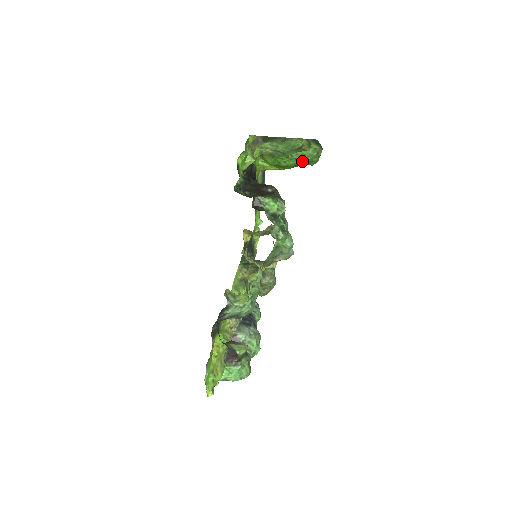
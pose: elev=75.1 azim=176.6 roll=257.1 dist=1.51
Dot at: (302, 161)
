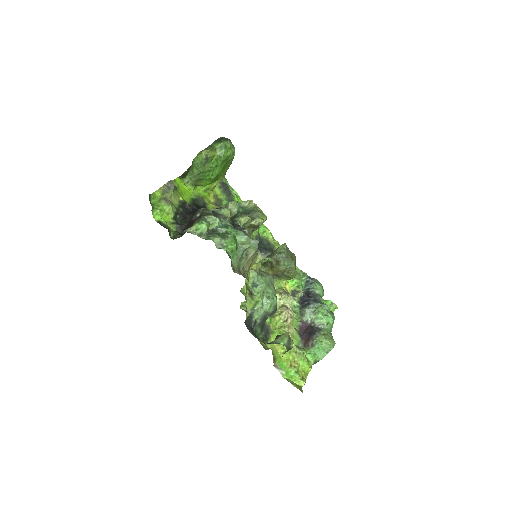
Dot at: (221, 164)
